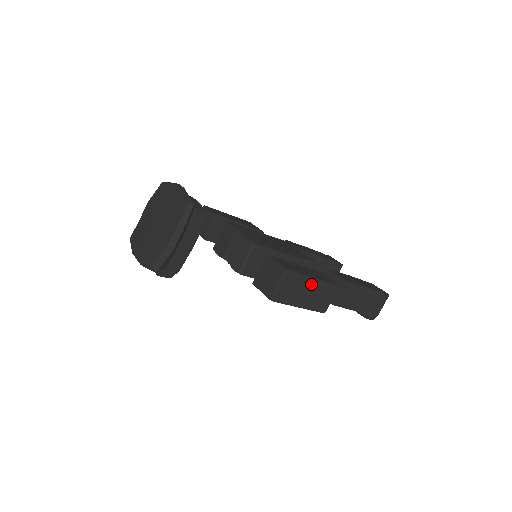
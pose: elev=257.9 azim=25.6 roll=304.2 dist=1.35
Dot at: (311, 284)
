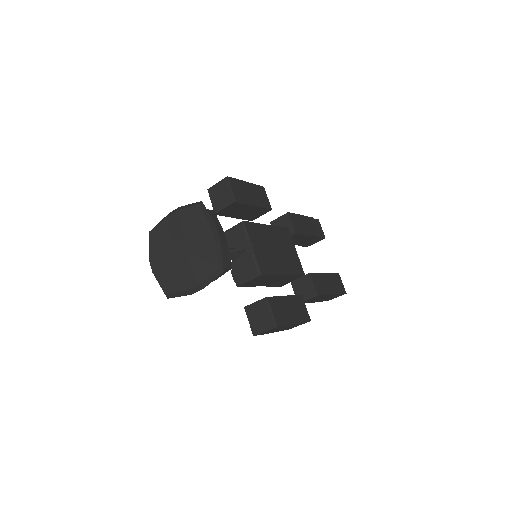
Dot at: (290, 325)
